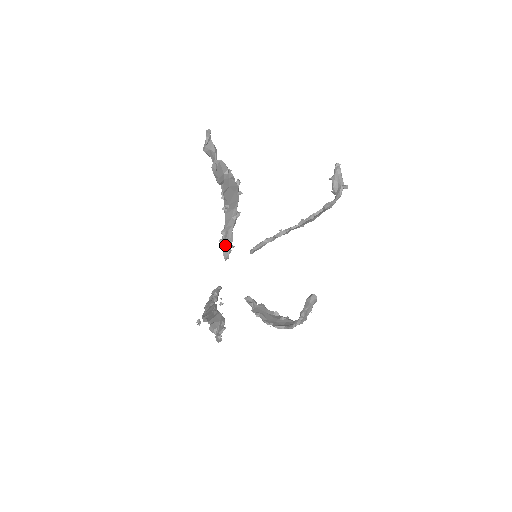
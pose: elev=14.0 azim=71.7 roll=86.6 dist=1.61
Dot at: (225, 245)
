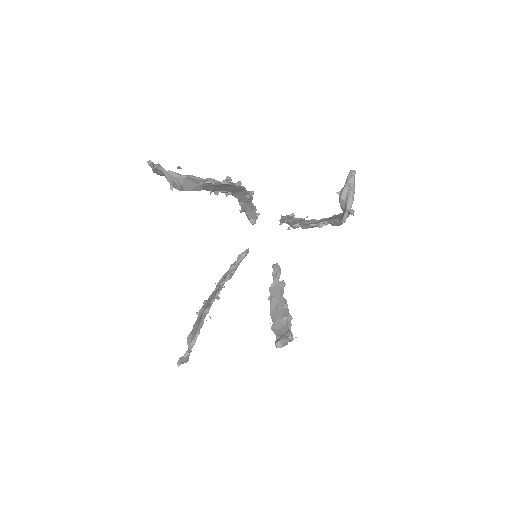
Dot at: (248, 214)
